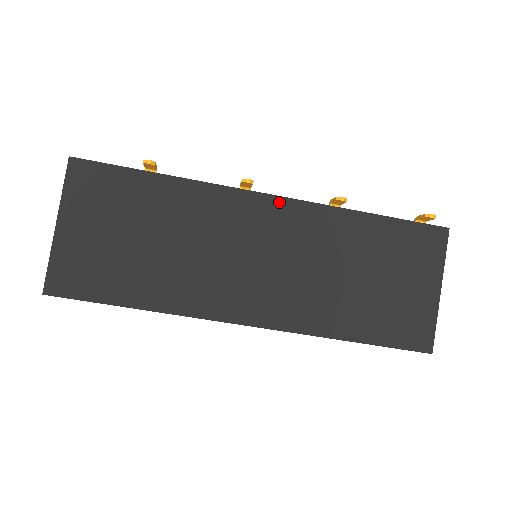
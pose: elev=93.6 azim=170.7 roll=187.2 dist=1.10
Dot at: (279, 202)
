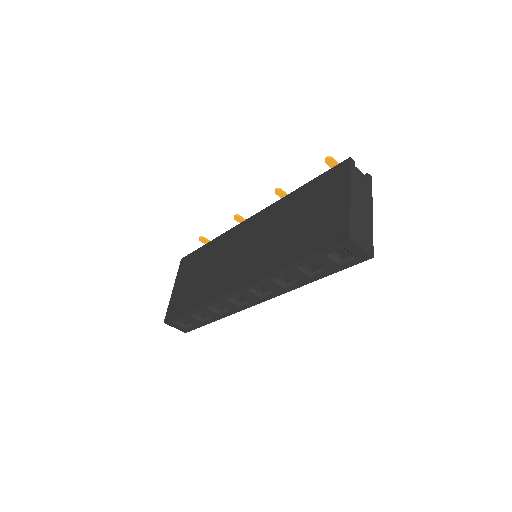
Dot at: (255, 217)
